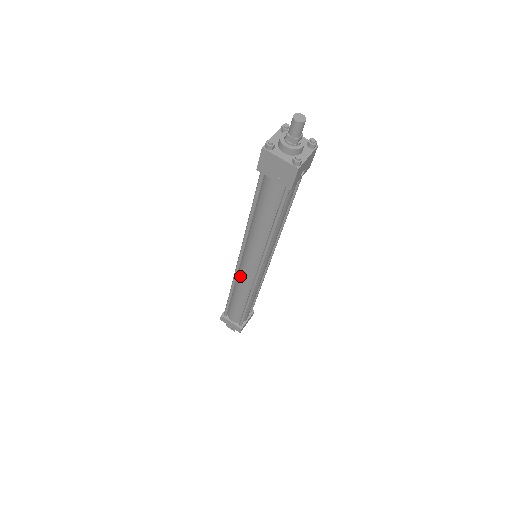
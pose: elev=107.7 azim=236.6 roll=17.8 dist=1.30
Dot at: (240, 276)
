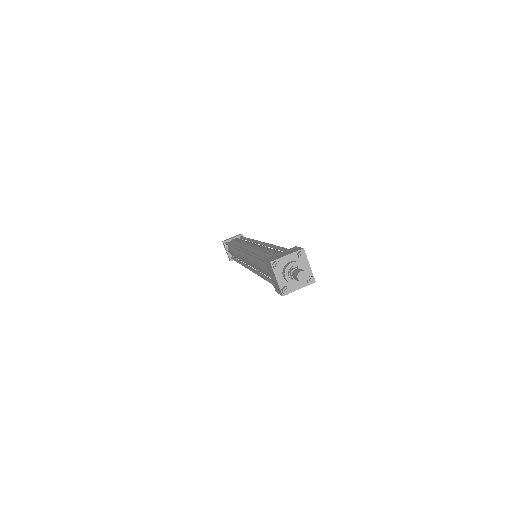
Dot at: occluded
